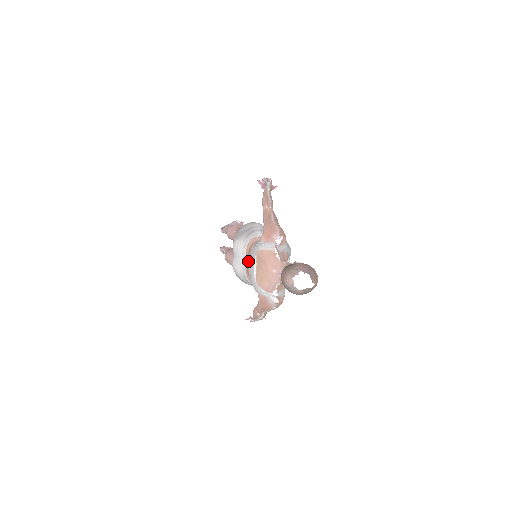
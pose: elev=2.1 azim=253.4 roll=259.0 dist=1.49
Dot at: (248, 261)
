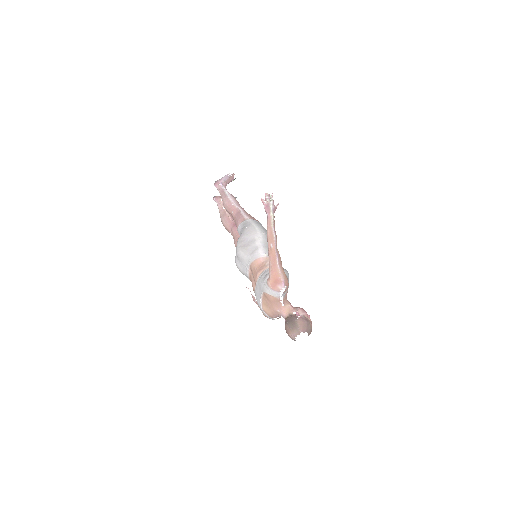
Dot at: (252, 276)
